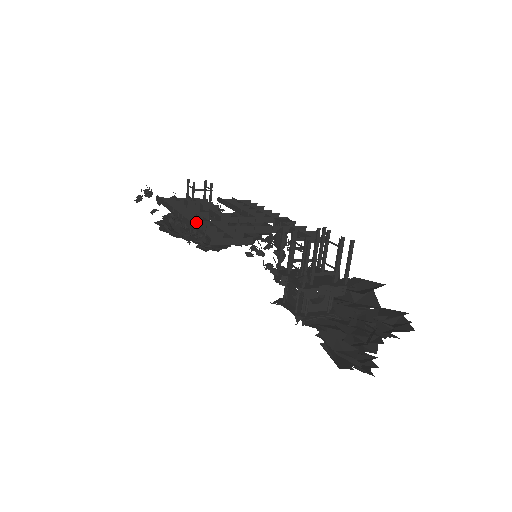
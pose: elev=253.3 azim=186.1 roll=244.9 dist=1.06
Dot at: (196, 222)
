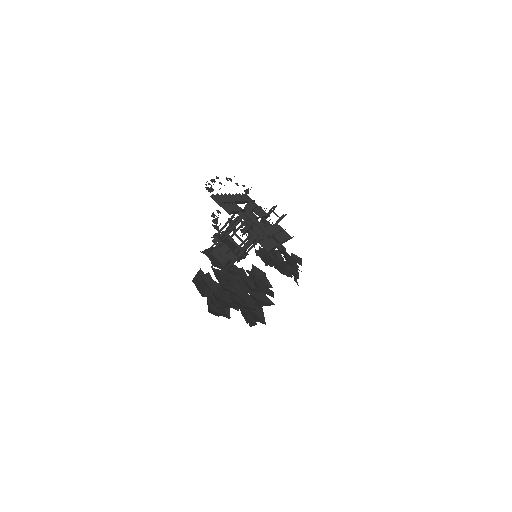
Dot at: (228, 196)
